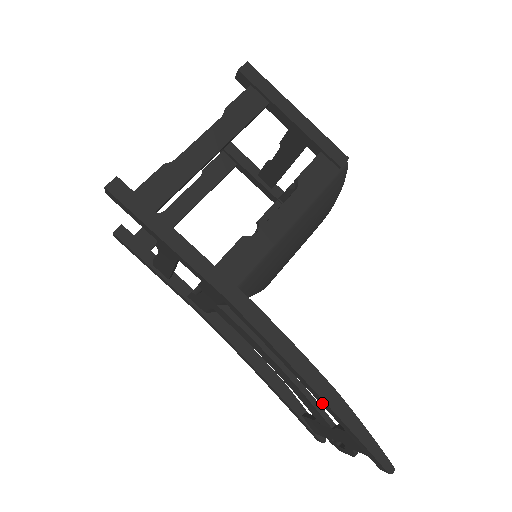
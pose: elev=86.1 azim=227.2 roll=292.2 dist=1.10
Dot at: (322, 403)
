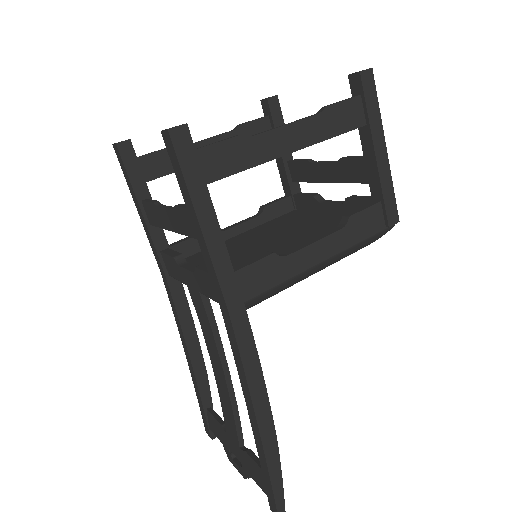
Dot at: (257, 440)
